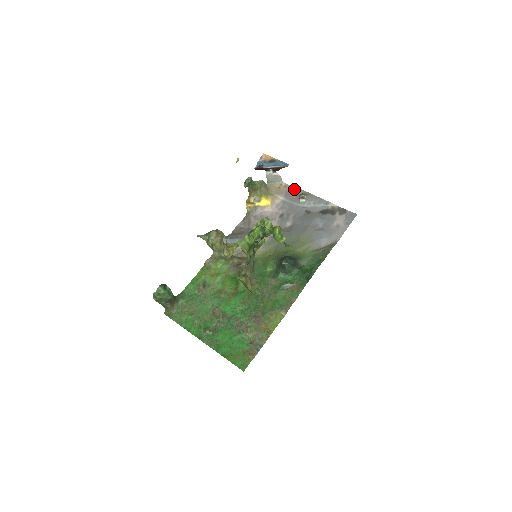
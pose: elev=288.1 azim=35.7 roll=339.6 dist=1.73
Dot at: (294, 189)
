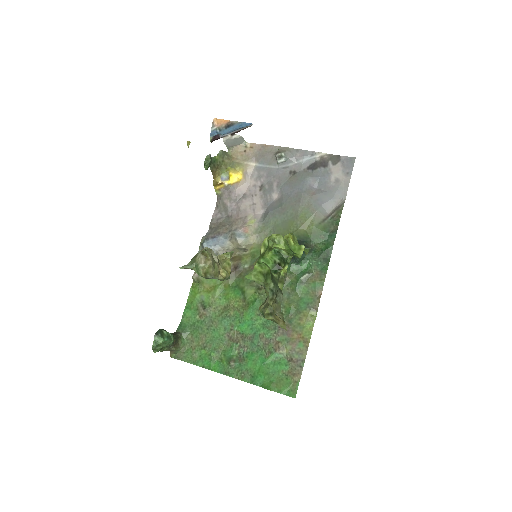
Dot at: (264, 148)
